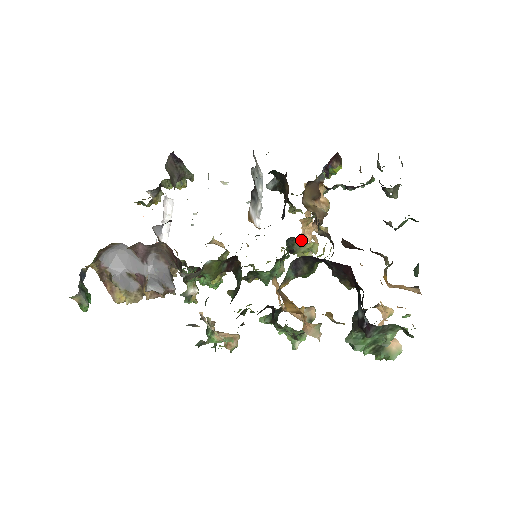
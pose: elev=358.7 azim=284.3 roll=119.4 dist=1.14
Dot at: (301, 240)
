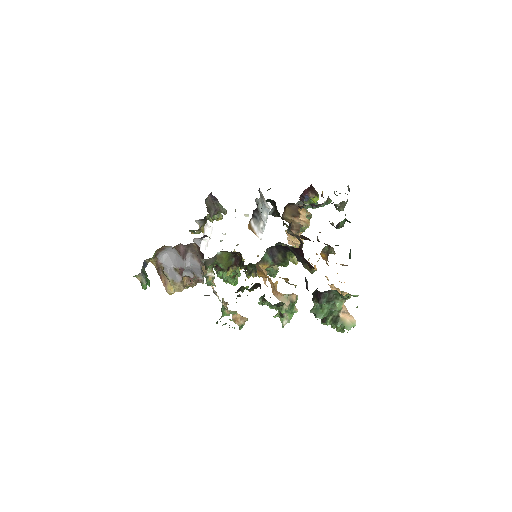
Dot at: (286, 245)
